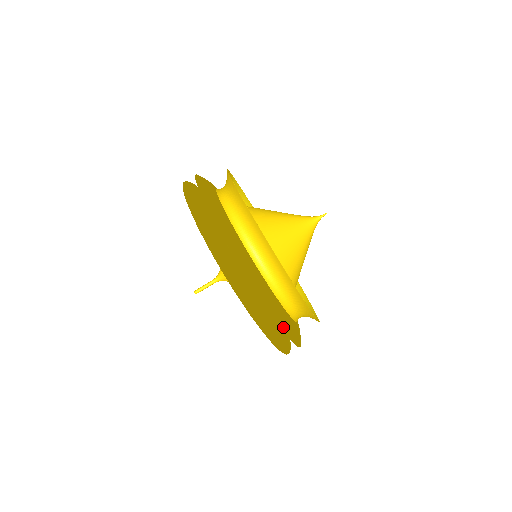
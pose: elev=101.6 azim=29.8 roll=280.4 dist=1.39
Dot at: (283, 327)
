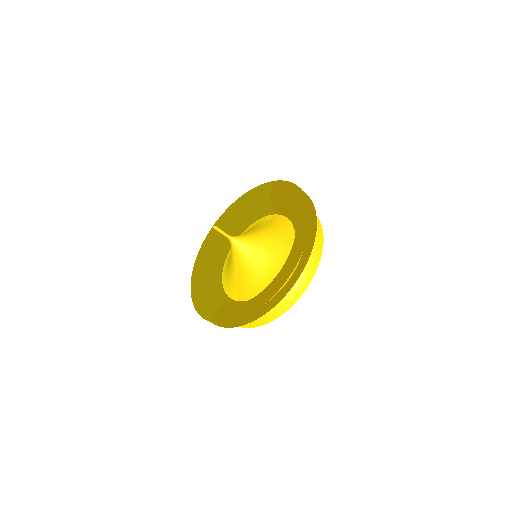
Dot at: (262, 315)
